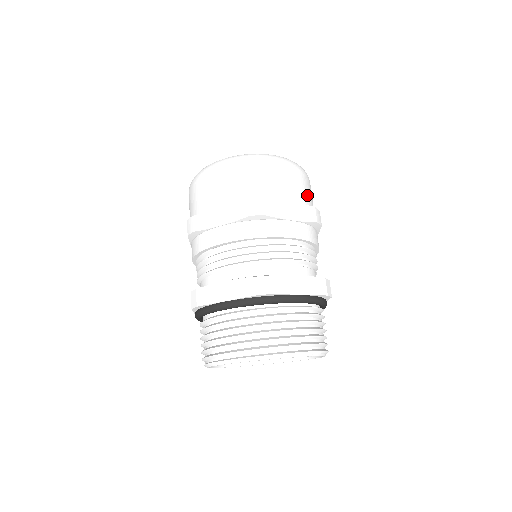
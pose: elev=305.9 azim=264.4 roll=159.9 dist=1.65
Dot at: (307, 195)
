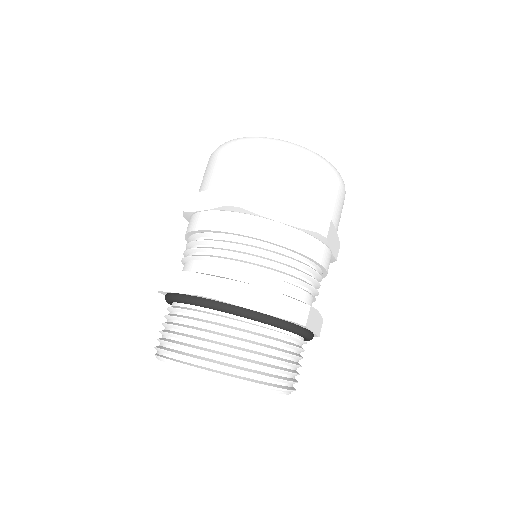
Dot at: (320, 197)
